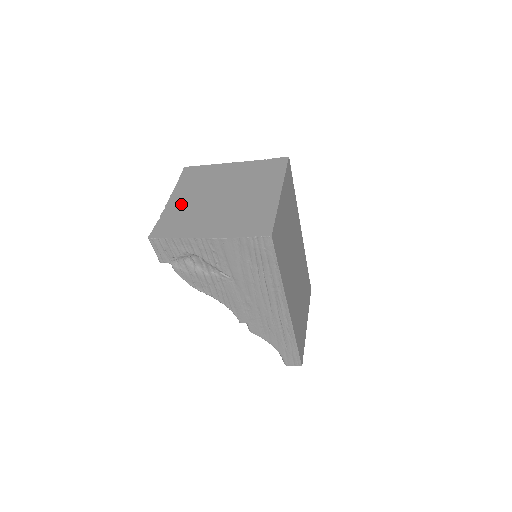
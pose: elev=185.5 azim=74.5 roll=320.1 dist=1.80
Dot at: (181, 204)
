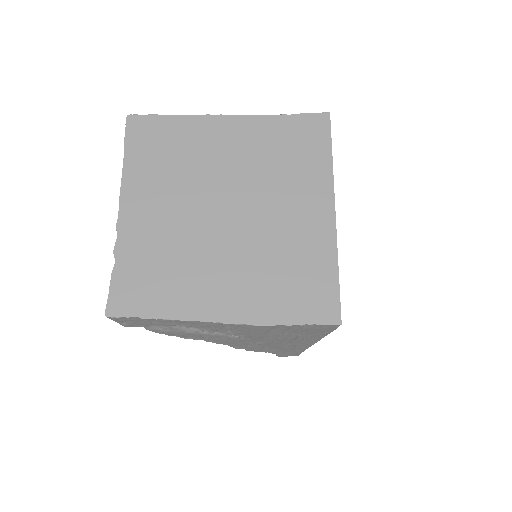
Dot at: (148, 225)
